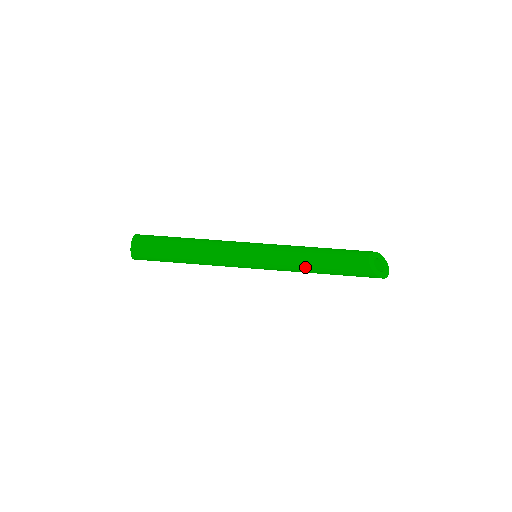
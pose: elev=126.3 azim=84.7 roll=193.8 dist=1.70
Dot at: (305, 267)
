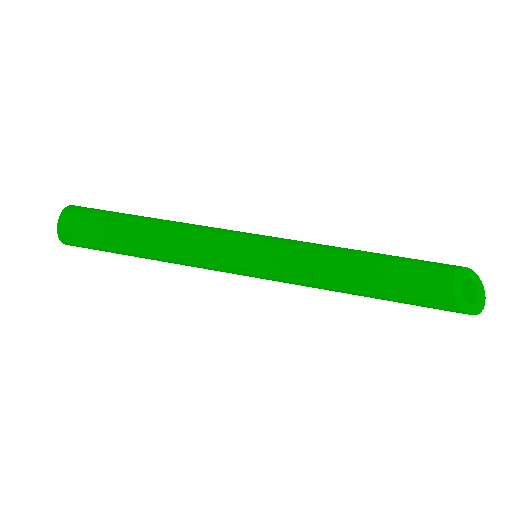
Dot at: (336, 284)
